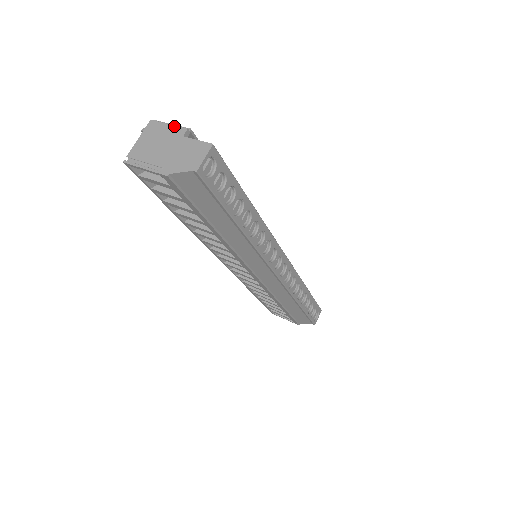
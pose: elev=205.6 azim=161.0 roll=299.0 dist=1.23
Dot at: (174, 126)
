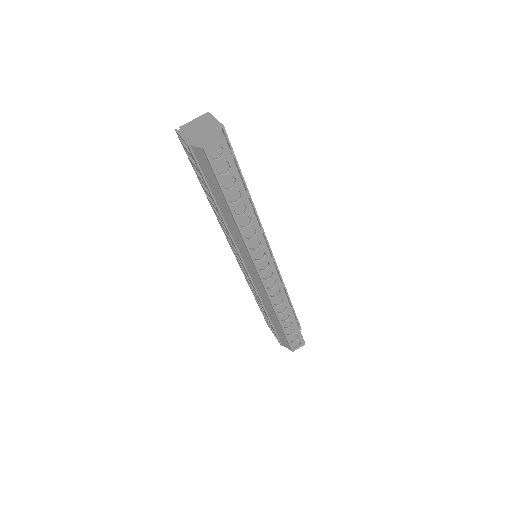
Dot at: (216, 120)
